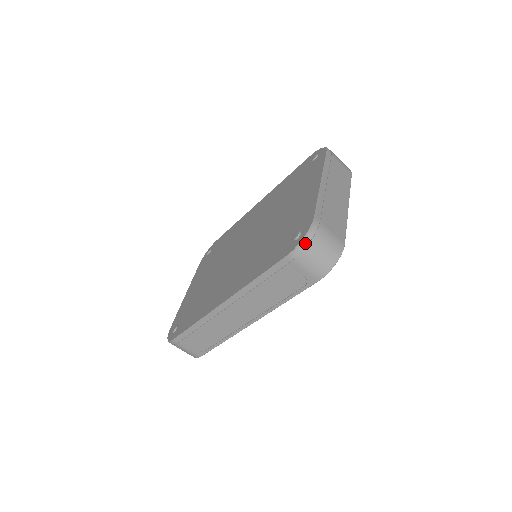
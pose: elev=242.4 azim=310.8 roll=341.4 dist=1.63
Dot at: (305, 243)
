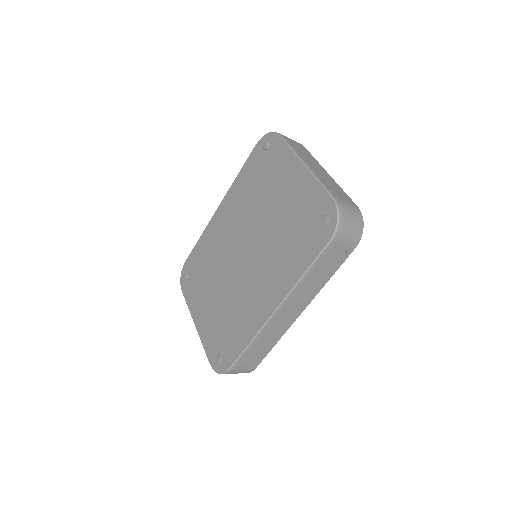
Dot at: (340, 223)
